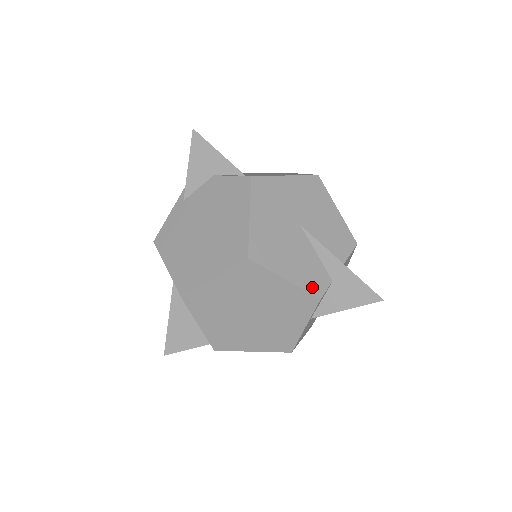
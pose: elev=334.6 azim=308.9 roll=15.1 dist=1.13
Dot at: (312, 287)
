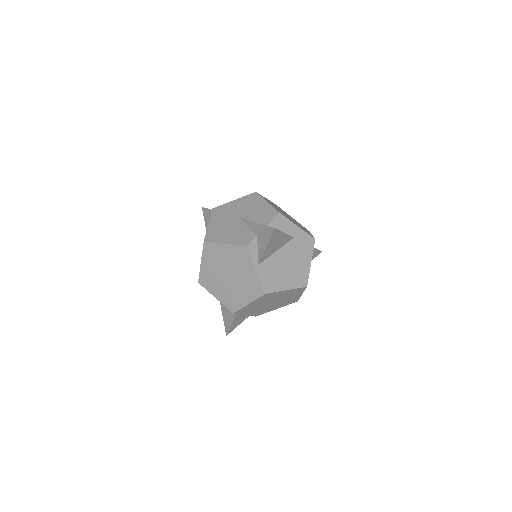
Dot at: (242, 242)
